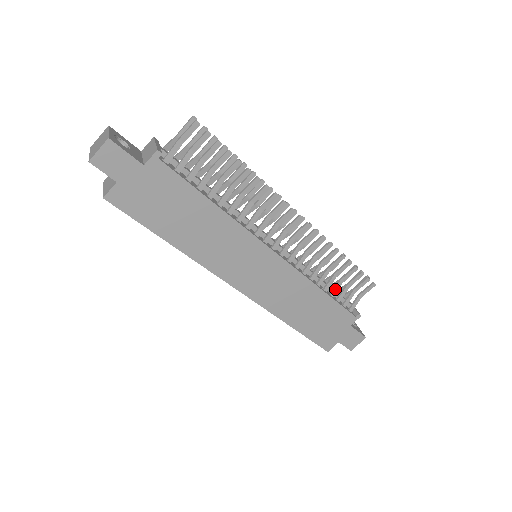
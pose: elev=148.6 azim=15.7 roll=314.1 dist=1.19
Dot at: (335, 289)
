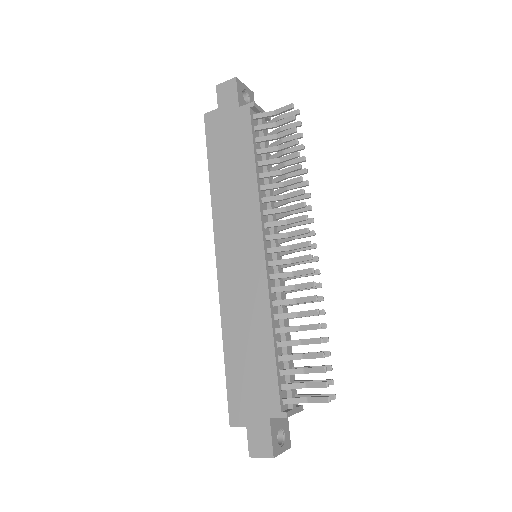
Dot at: (288, 356)
